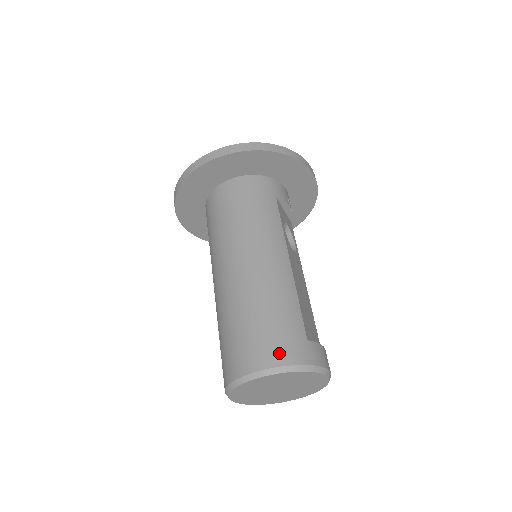
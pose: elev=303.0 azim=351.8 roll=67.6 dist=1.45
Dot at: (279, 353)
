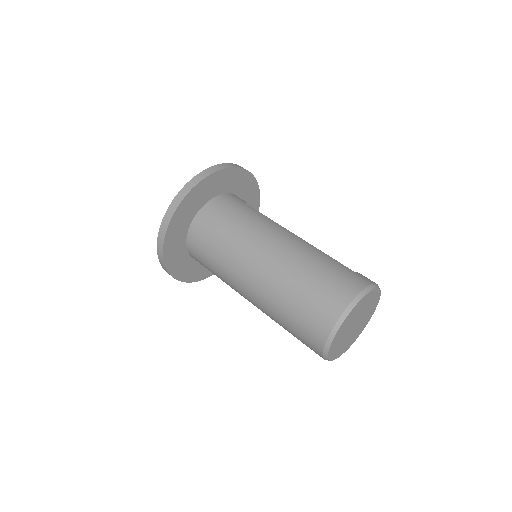
Dot at: (350, 287)
